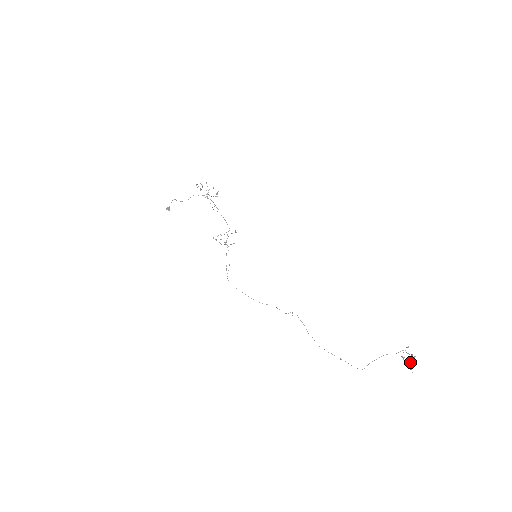
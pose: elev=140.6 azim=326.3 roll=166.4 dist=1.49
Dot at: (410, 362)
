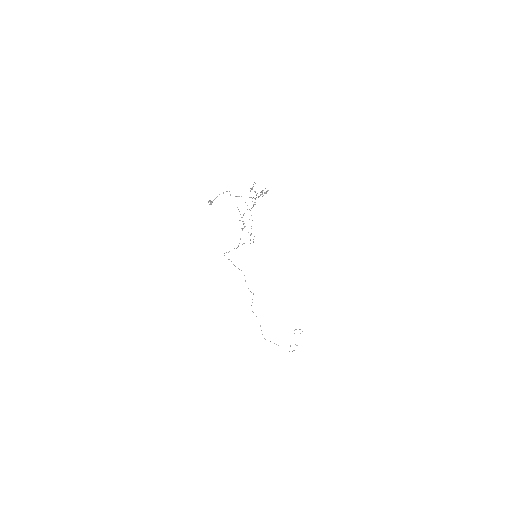
Dot at: occluded
